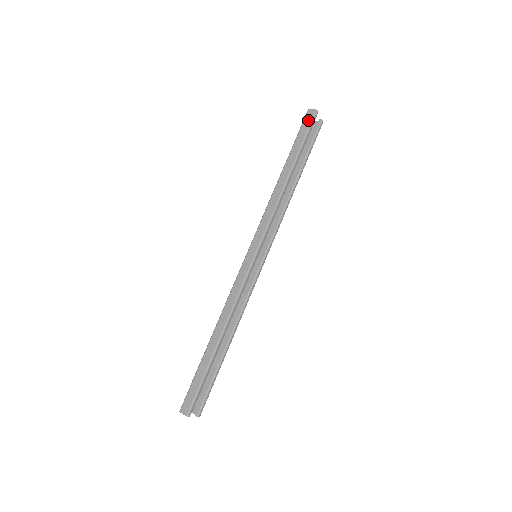
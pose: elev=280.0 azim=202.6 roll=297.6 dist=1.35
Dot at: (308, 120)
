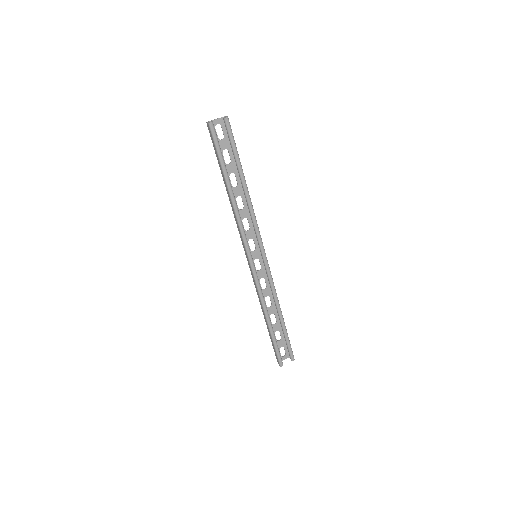
Dot at: (211, 135)
